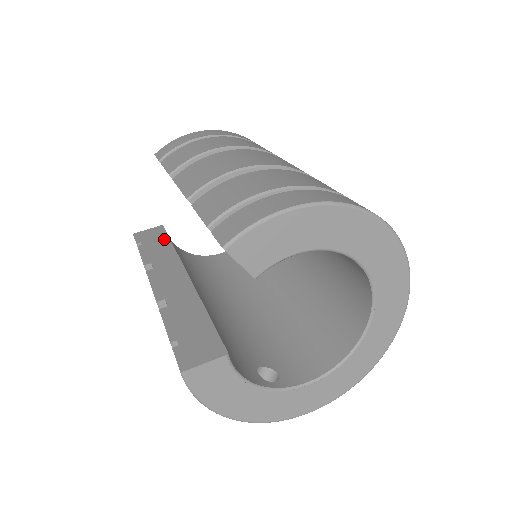
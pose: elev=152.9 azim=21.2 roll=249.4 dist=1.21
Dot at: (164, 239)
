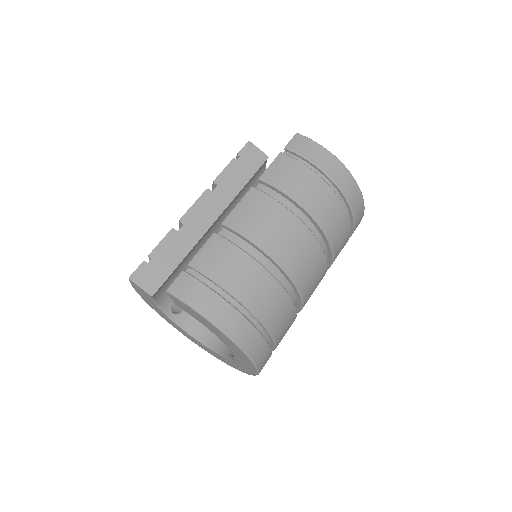
Dot at: (250, 173)
